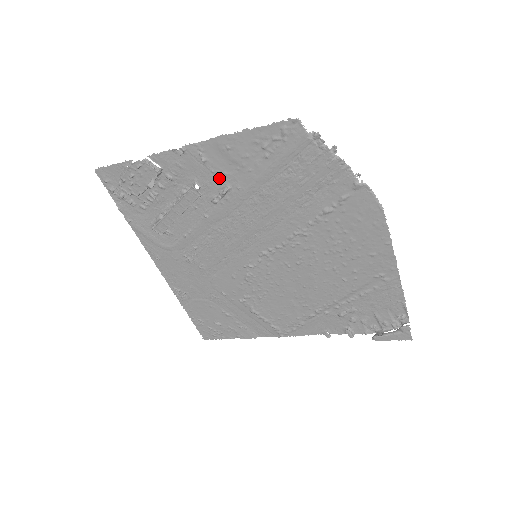
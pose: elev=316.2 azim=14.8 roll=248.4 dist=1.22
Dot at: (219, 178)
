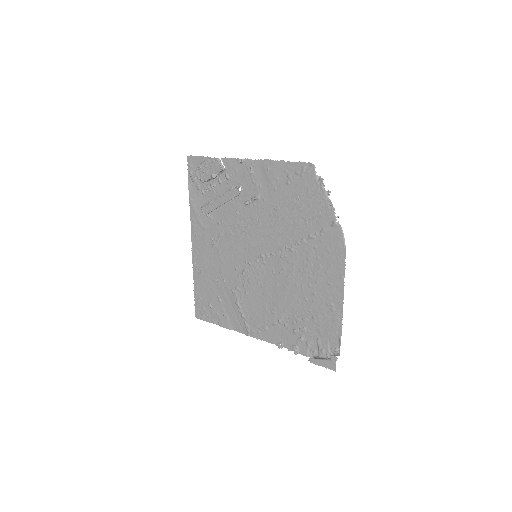
Dot at: (255, 188)
